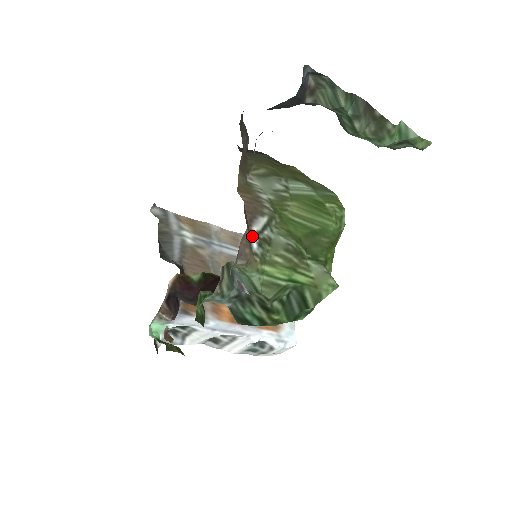
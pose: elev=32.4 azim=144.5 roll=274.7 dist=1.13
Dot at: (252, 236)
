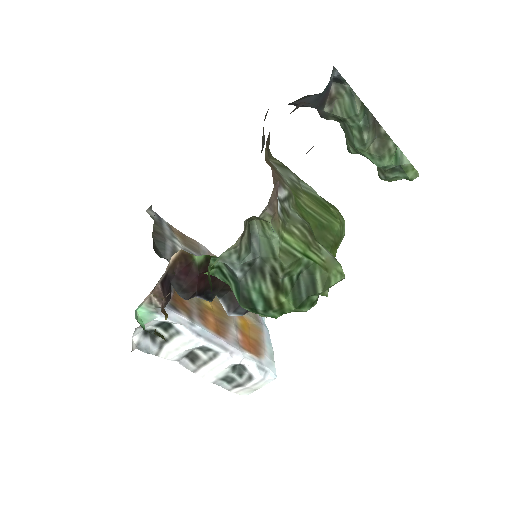
Dot at: occluded
